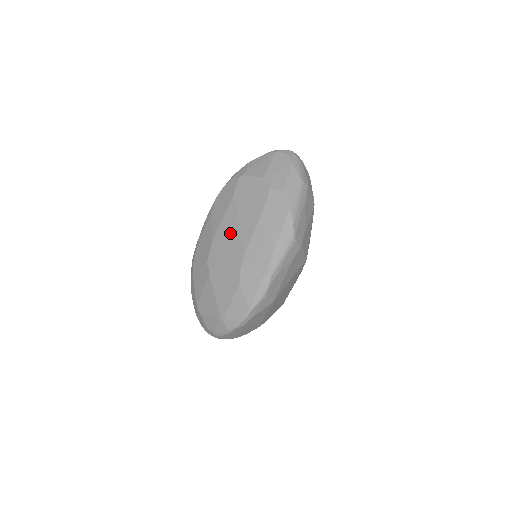
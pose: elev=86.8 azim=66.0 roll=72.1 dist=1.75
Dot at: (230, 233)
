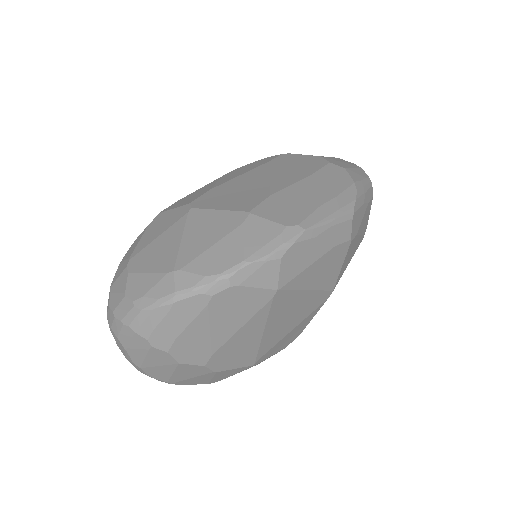
Dot at: (249, 183)
